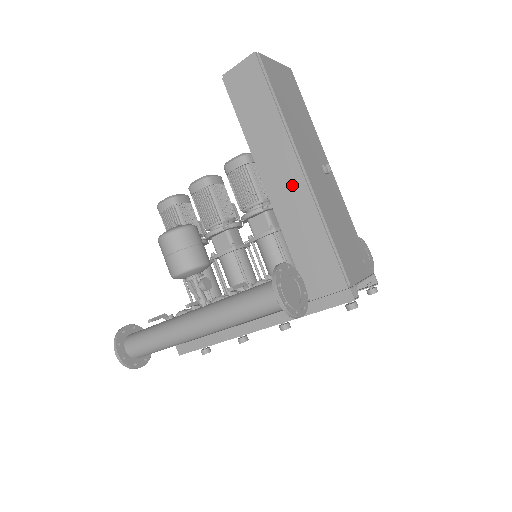
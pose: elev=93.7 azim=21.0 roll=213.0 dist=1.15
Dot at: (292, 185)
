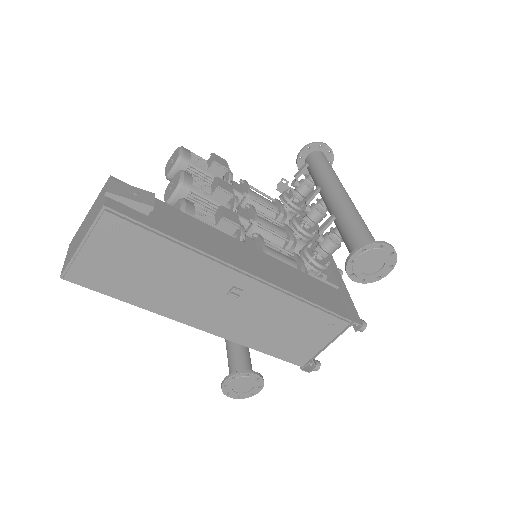
Dot at: occluded
